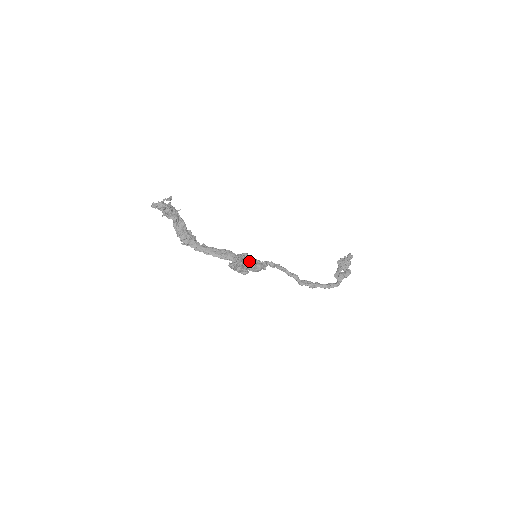
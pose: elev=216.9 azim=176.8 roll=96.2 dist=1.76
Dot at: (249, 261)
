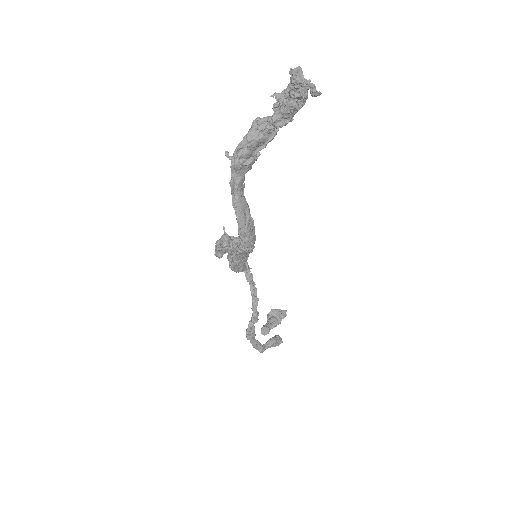
Dot at: (246, 255)
